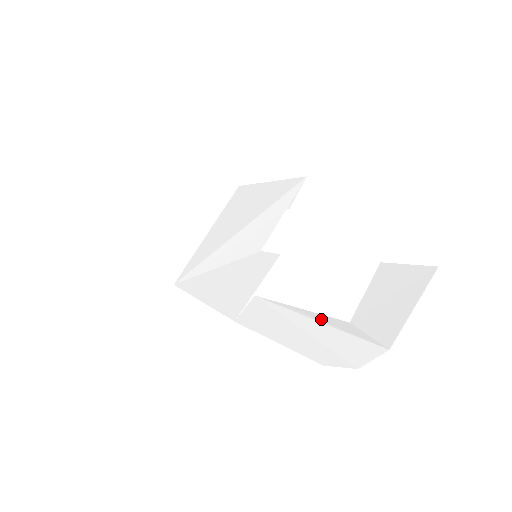
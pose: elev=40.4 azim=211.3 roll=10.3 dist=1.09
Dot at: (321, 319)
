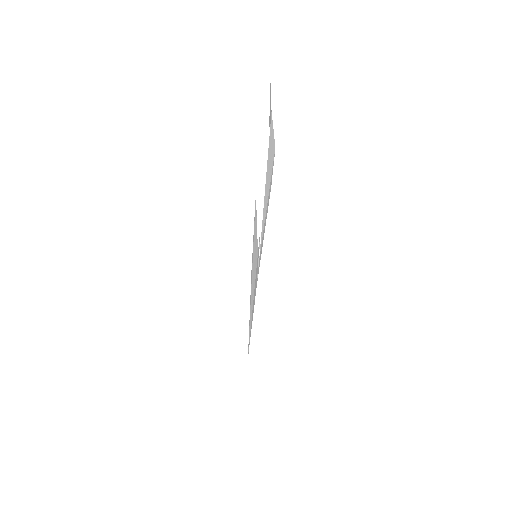
Dot at: (266, 186)
